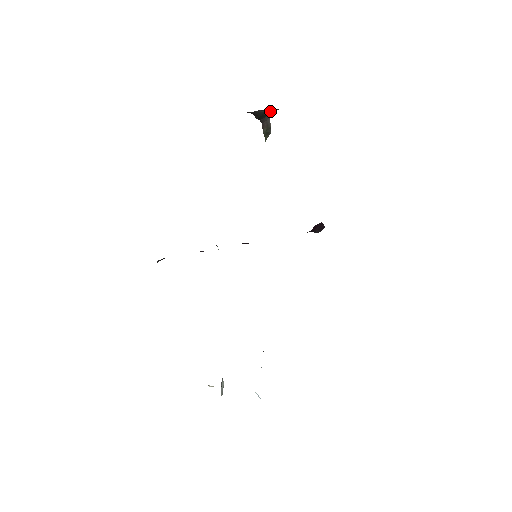
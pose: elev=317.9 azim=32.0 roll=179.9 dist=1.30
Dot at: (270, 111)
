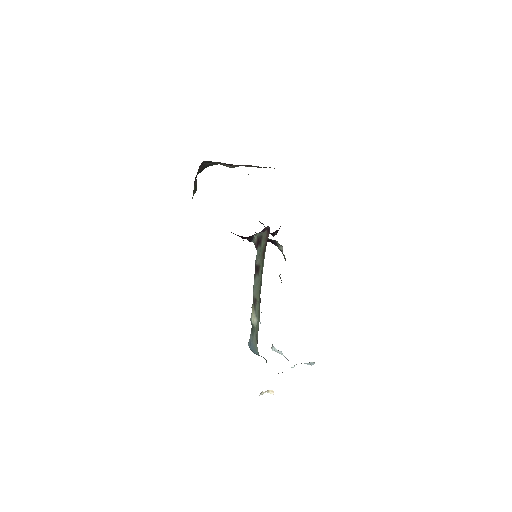
Dot at: occluded
